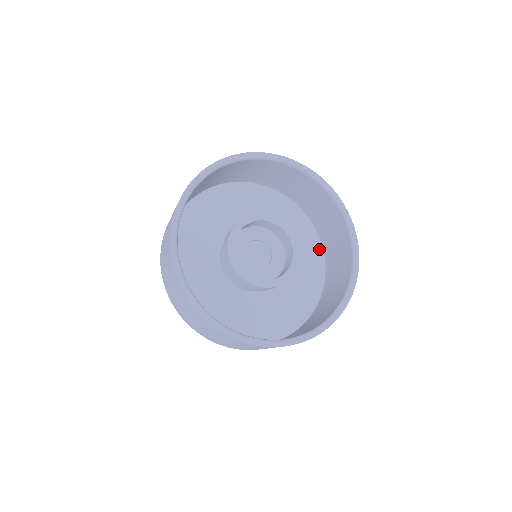
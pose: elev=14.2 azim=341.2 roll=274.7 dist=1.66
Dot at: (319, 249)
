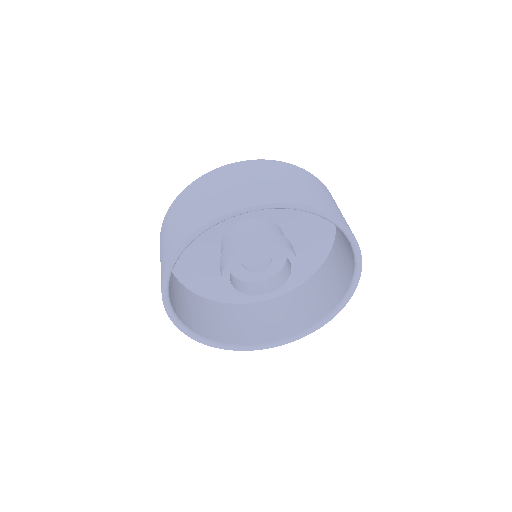
Dot at: occluded
